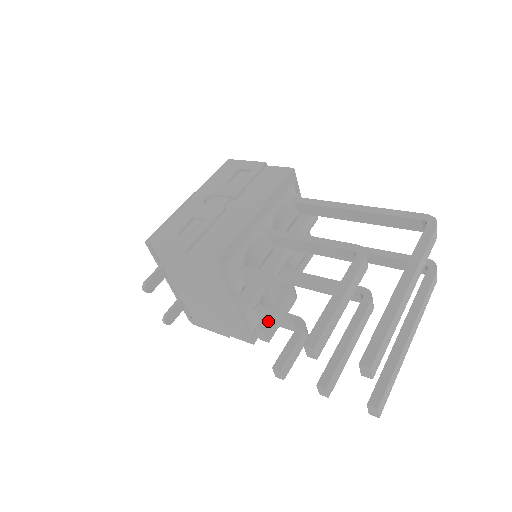
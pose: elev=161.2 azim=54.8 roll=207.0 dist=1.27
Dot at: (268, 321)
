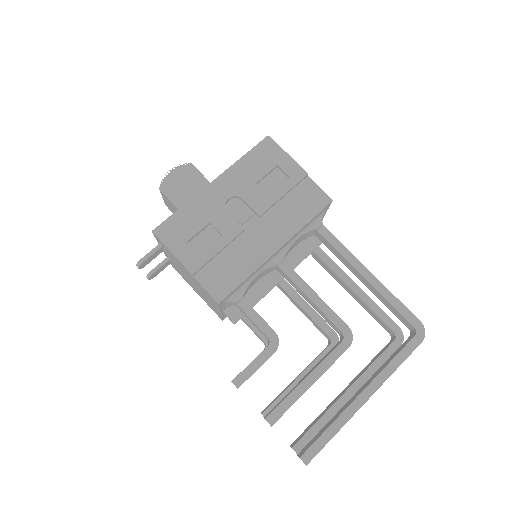
Dot at: (244, 379)
